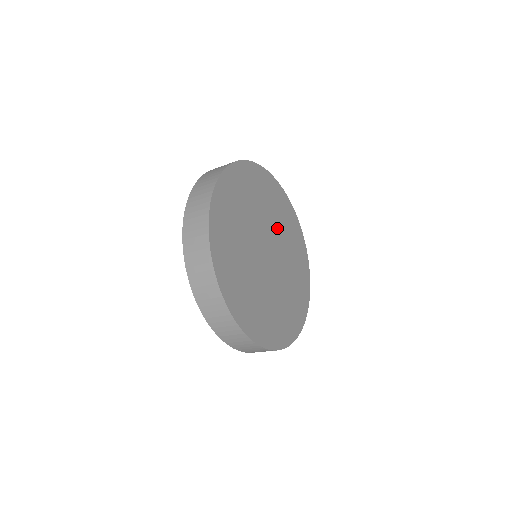
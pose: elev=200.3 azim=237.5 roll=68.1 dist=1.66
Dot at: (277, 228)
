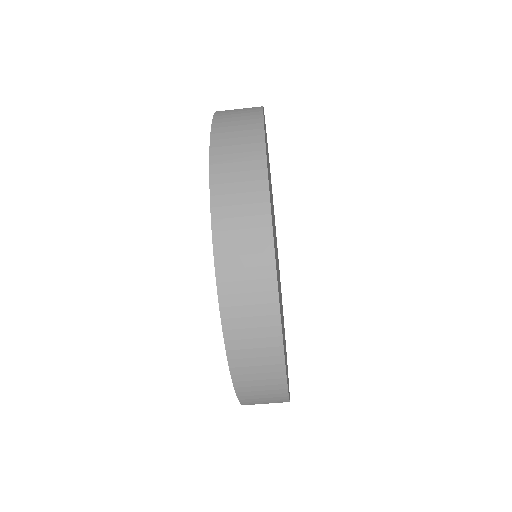
Dot at: occluded
